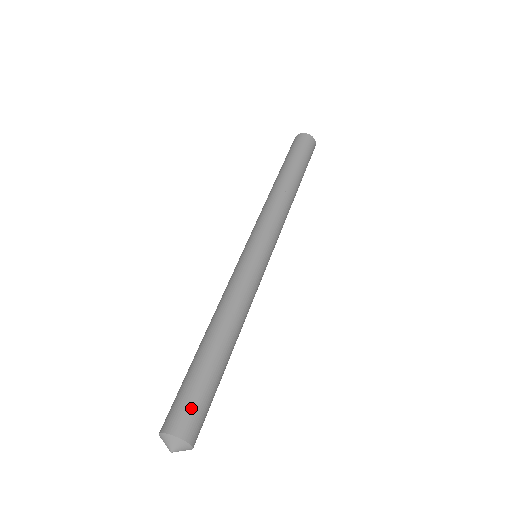
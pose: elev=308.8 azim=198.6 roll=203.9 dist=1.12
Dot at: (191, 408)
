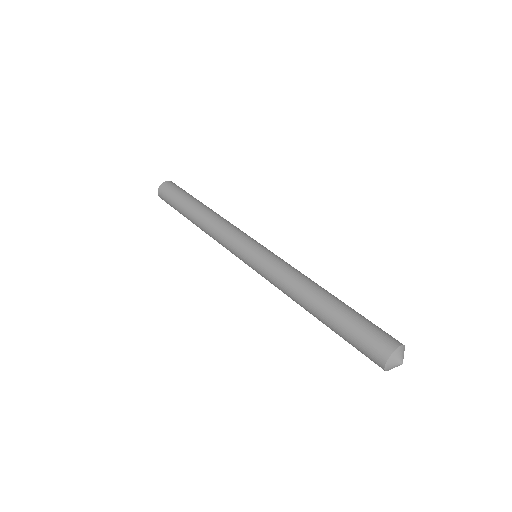
Dot at: (380, 330)
